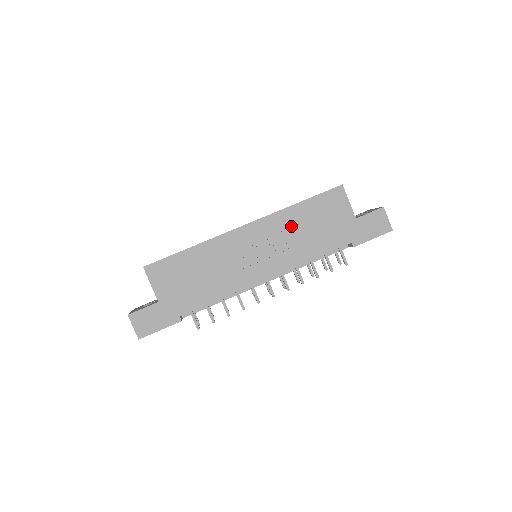
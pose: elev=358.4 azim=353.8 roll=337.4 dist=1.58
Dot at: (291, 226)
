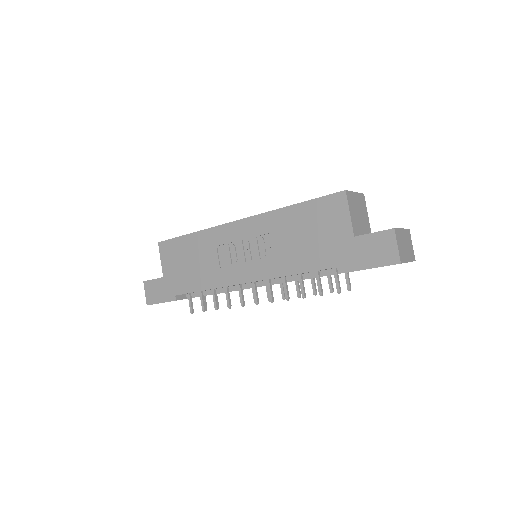
Dot at: (280, 231)
